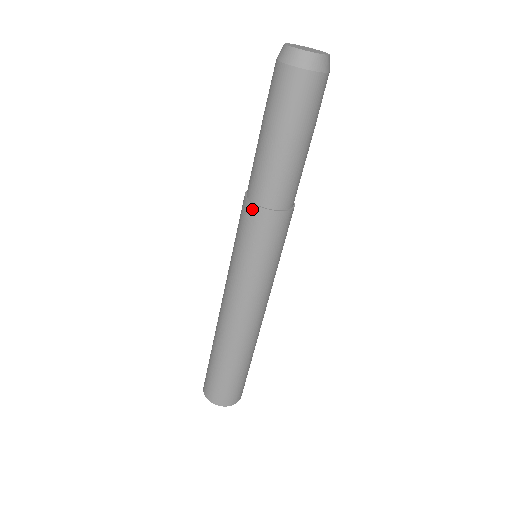
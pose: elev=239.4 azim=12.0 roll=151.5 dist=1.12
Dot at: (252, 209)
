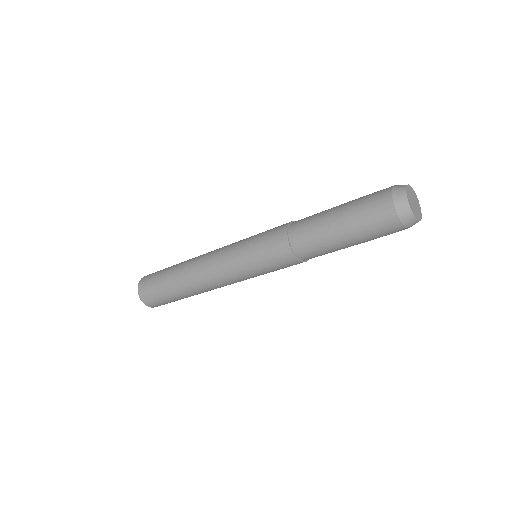
Dot at: (283, 236)
